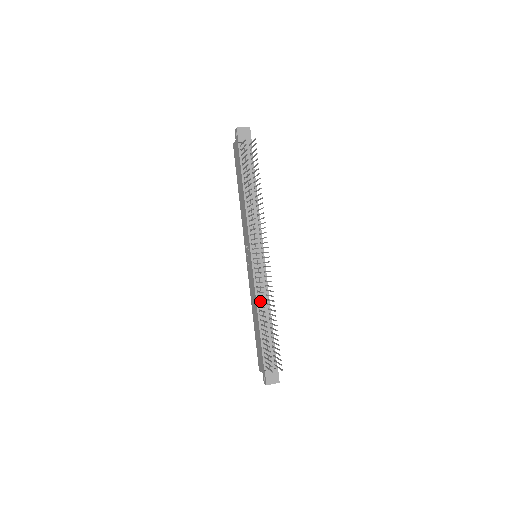
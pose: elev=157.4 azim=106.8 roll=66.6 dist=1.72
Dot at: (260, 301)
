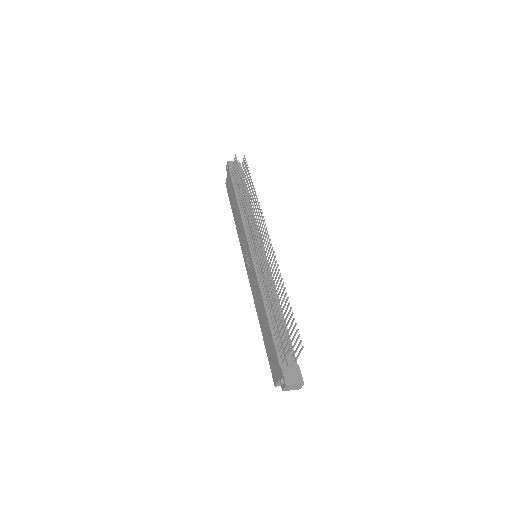
Dot at: occluded
